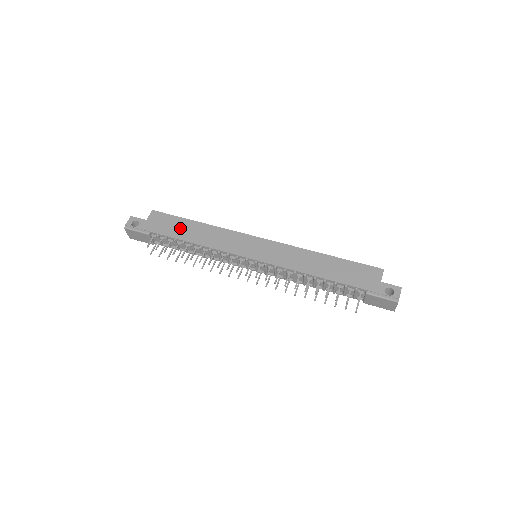
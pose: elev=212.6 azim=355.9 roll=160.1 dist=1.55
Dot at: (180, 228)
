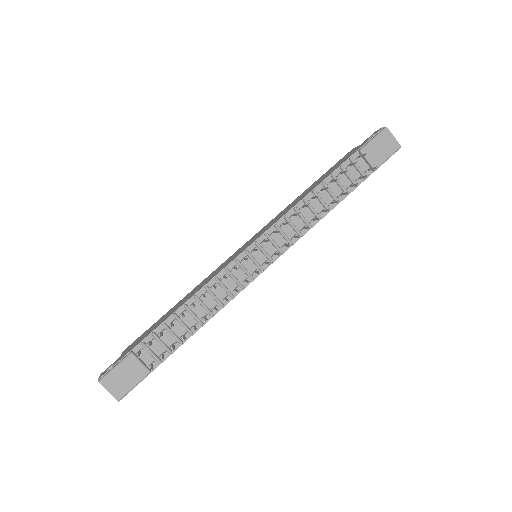
Dot at: (162, 319)
